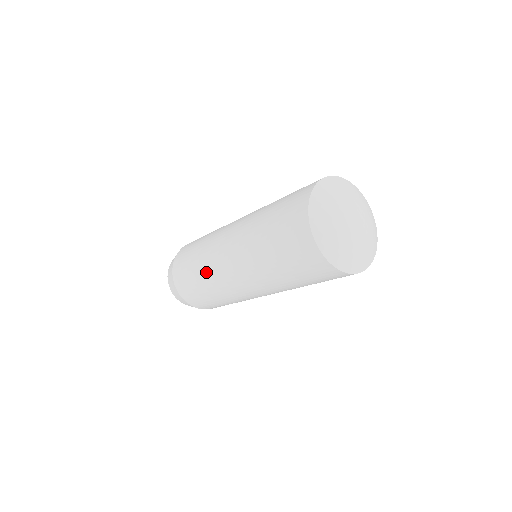
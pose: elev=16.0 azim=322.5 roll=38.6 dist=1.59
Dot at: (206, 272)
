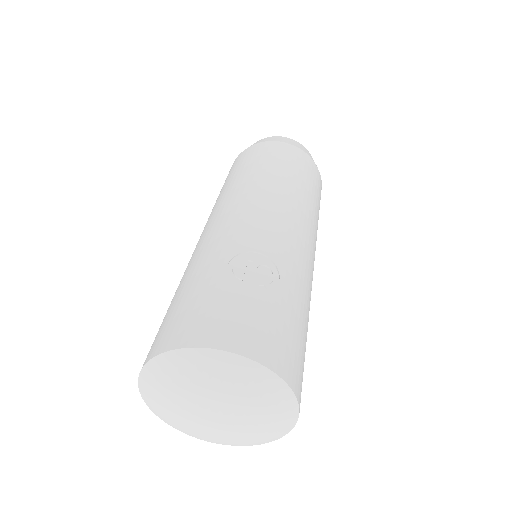
Dot at: occluded
